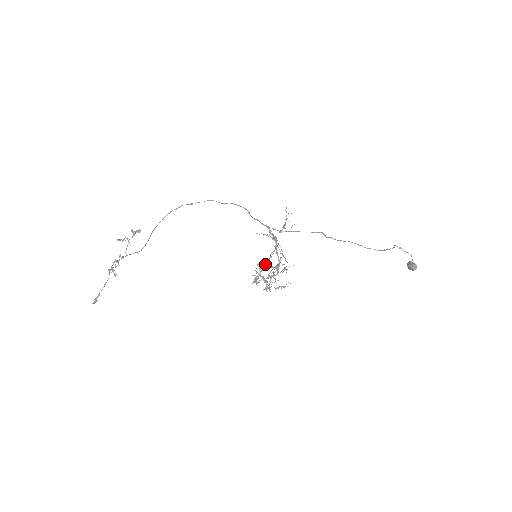
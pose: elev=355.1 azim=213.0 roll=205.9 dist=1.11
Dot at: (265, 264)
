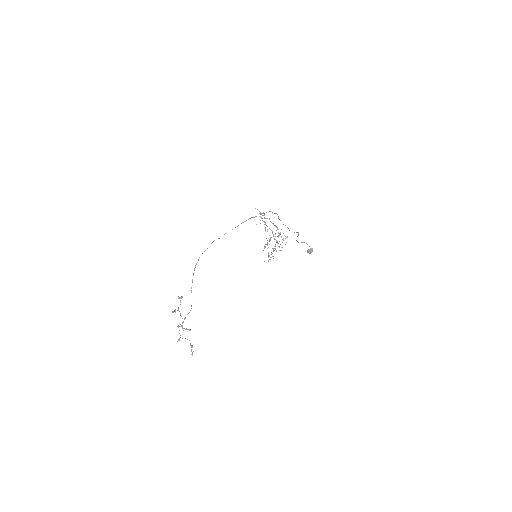
Dot at: (269, 239)
